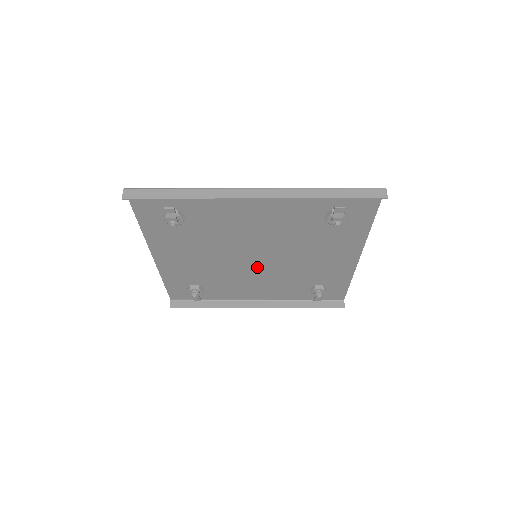
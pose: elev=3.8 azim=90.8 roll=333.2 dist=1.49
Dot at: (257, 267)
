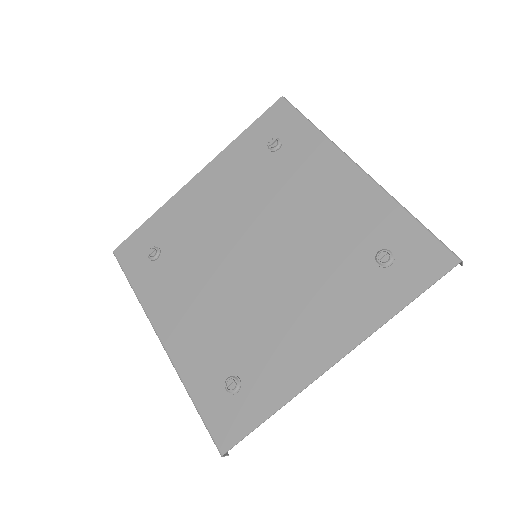
Dot at: (279, 236)
